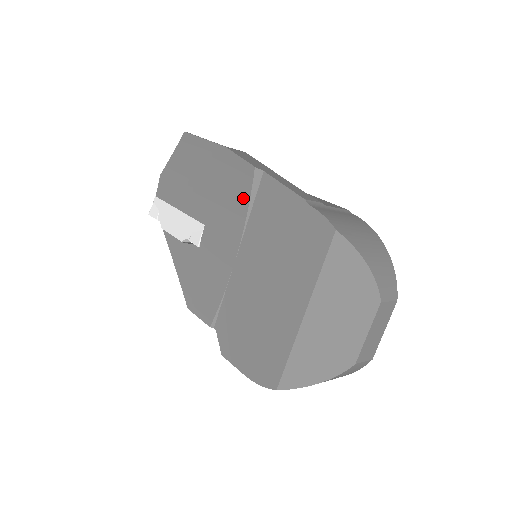
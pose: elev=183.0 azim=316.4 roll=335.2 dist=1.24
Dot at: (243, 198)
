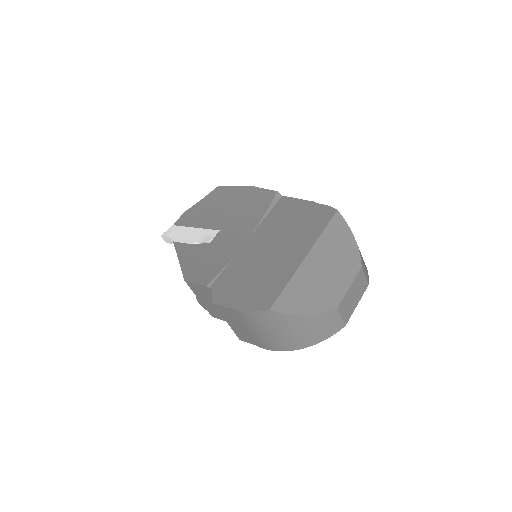
Dot at: (262, 208)
